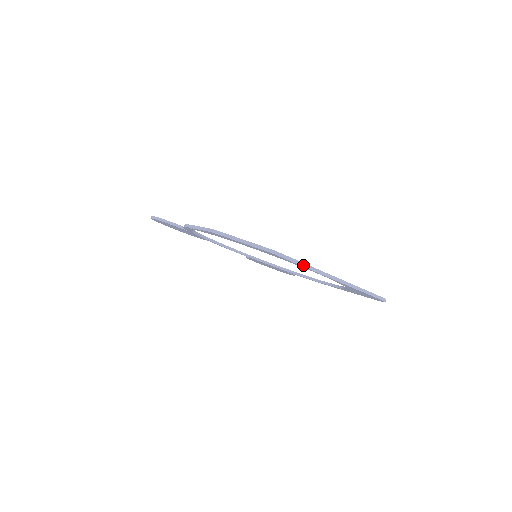
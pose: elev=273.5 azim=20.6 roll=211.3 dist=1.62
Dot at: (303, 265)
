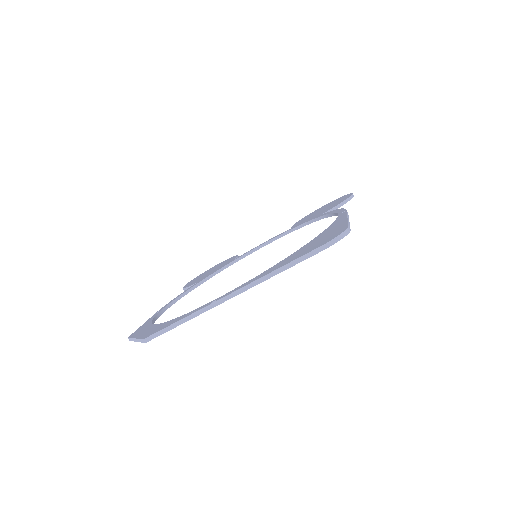
Dot at: (184, 321)
